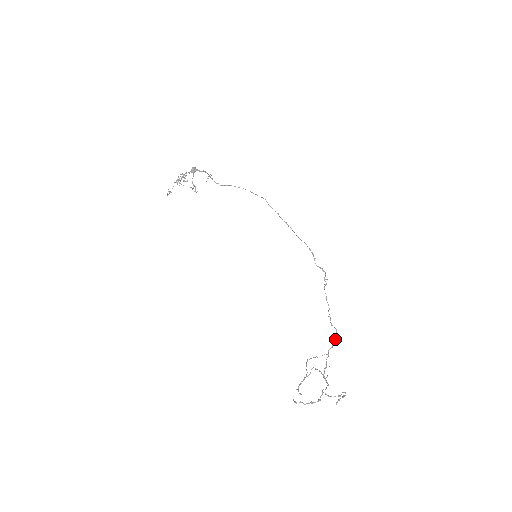
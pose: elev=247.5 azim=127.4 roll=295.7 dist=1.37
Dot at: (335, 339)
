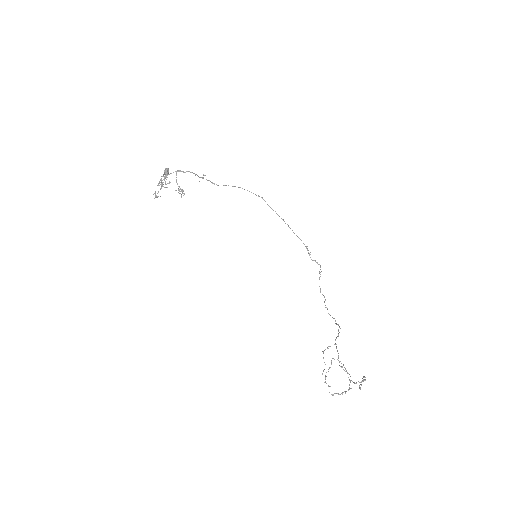
Dot at: occluded
